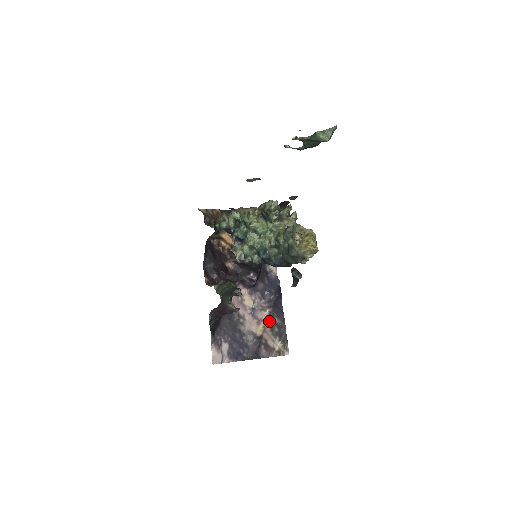
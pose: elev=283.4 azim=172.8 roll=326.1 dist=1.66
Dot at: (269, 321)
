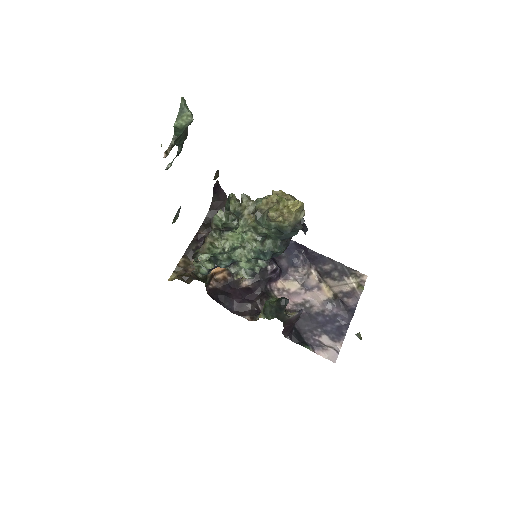
Dot at: (324, 276)
